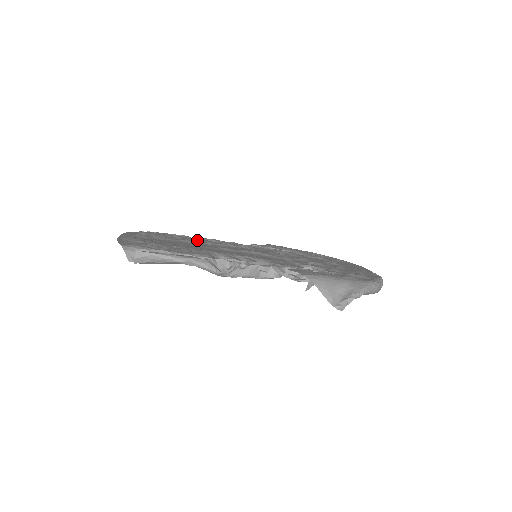
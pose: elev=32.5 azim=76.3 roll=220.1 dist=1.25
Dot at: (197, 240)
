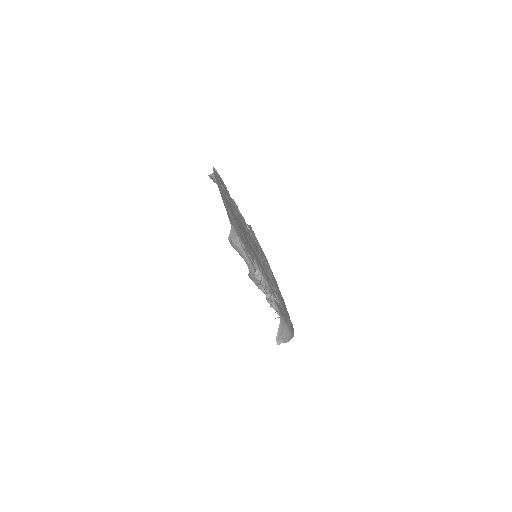
Dot at: (236, 209)
